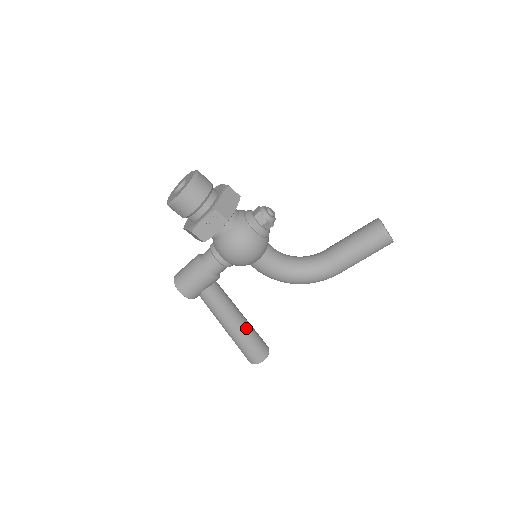
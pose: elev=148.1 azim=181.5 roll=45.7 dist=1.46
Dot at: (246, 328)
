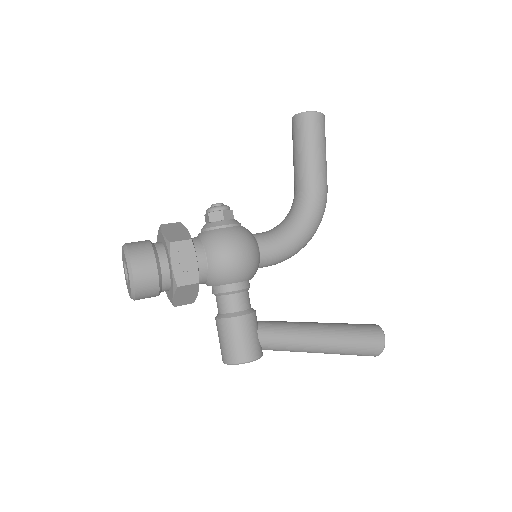
Dot at: (333, 327)
